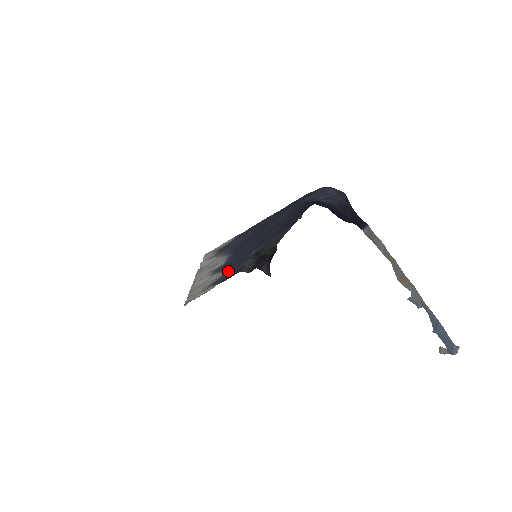
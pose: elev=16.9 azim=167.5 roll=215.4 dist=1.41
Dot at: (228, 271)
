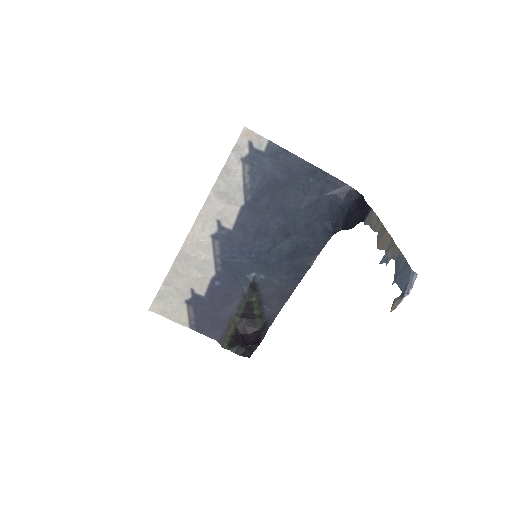
Dot at: (217, 287)
